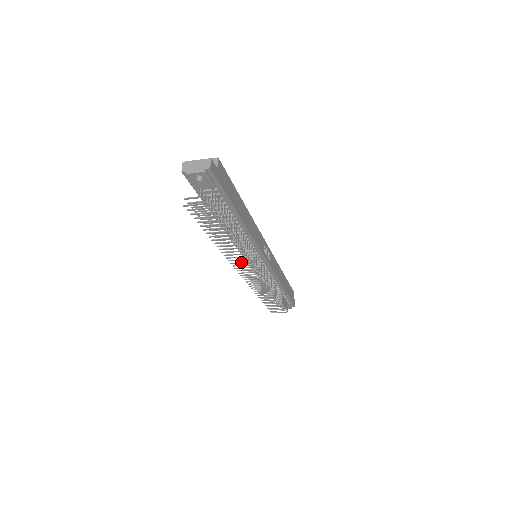
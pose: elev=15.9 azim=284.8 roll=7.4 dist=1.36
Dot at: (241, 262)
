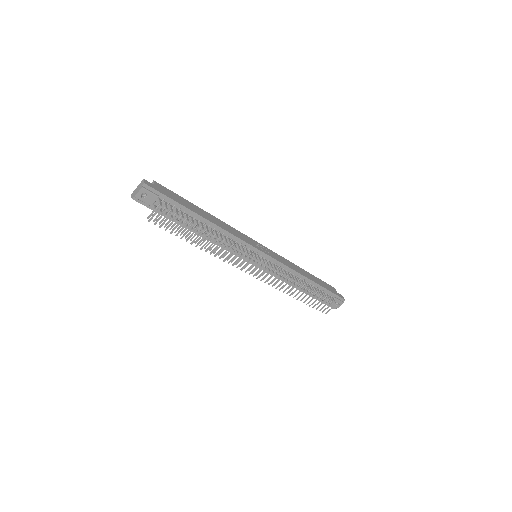
Dot at: (238, 259)
